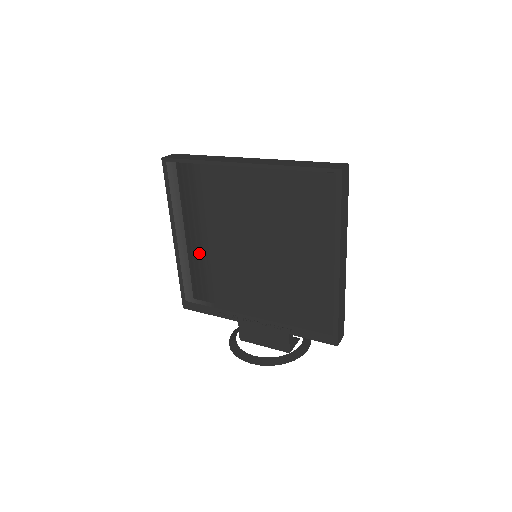
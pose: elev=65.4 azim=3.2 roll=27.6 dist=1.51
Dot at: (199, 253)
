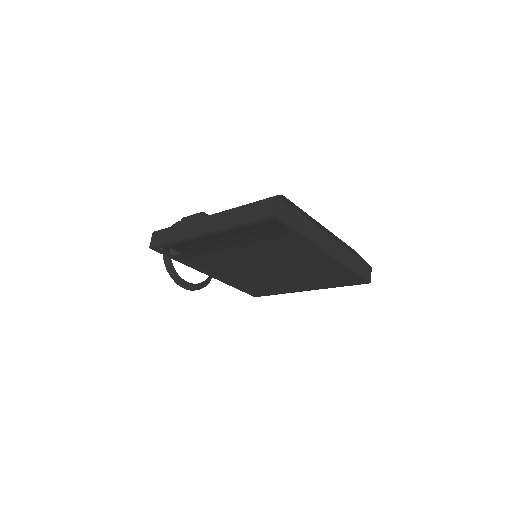
Dot at: (218, 248)
